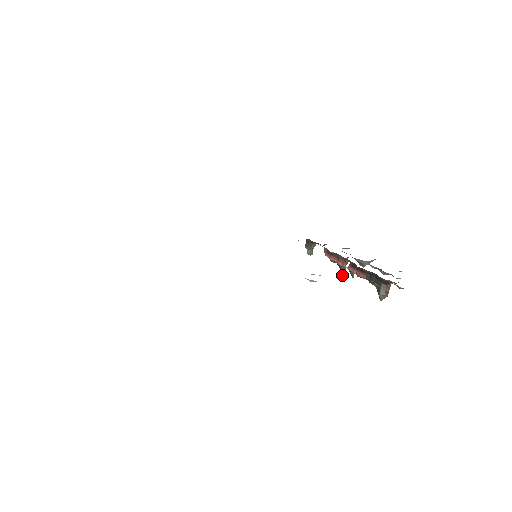
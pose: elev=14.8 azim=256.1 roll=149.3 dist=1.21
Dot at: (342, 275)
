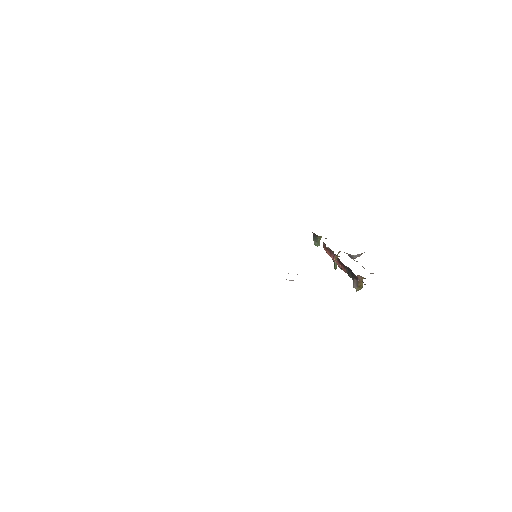
Dot at: (335, 267)
